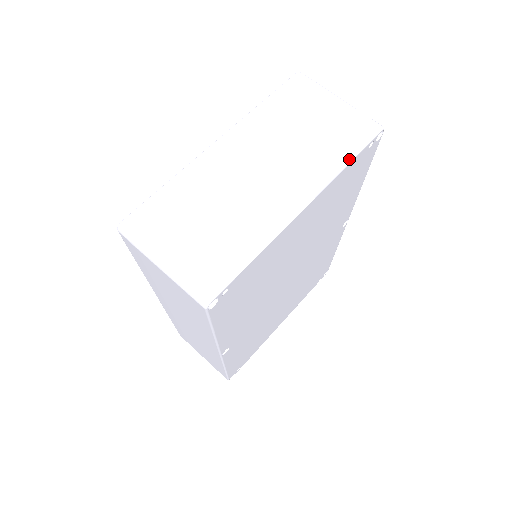
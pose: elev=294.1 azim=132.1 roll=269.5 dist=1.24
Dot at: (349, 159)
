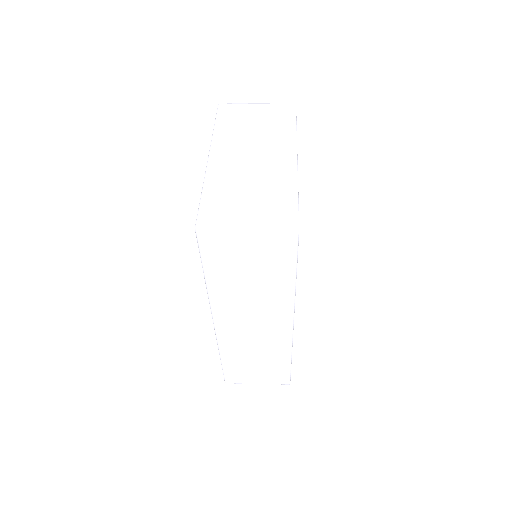
Dot at: (295, 124)
